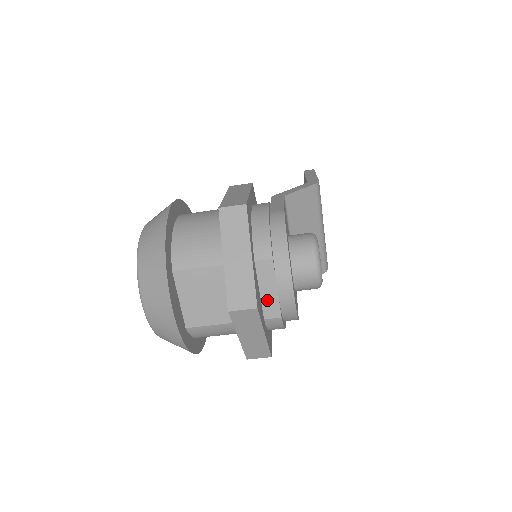
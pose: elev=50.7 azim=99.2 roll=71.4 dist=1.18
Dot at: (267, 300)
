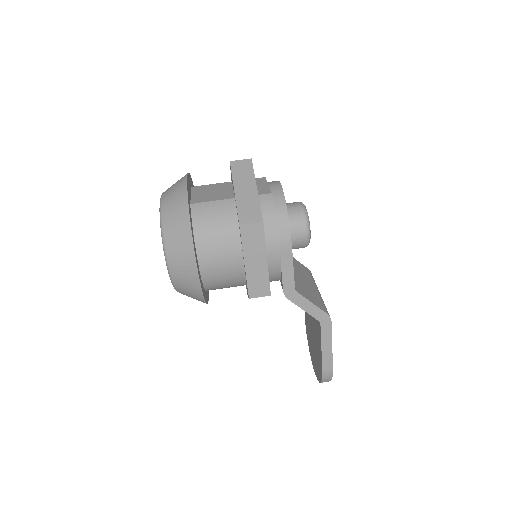
Dot at: (260, 189)
